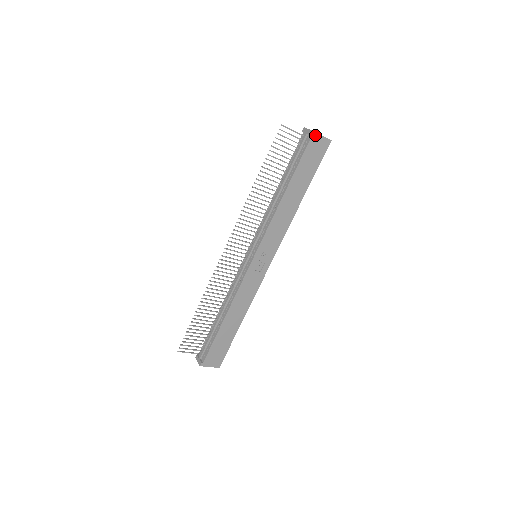
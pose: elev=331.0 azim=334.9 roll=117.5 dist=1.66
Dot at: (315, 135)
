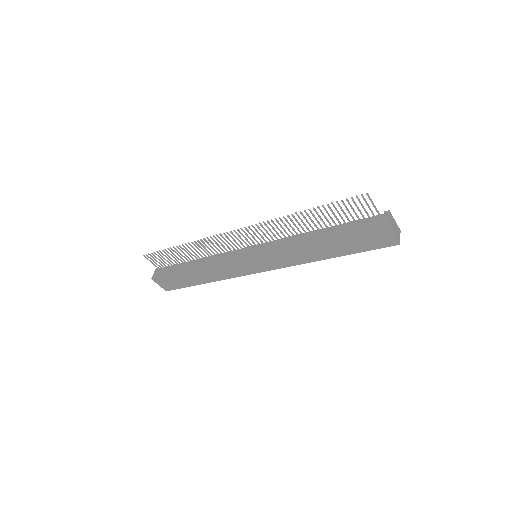
Dot at: (388, 229)
